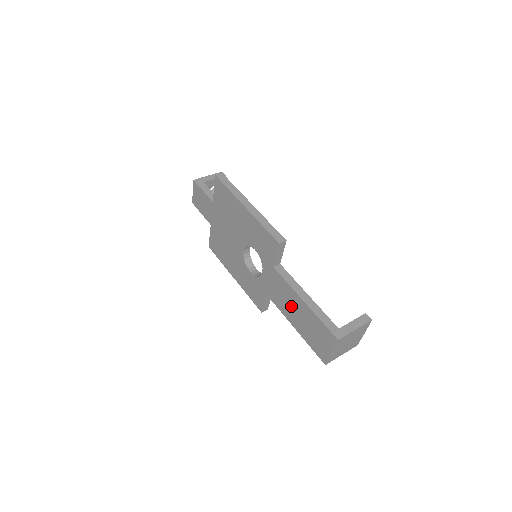
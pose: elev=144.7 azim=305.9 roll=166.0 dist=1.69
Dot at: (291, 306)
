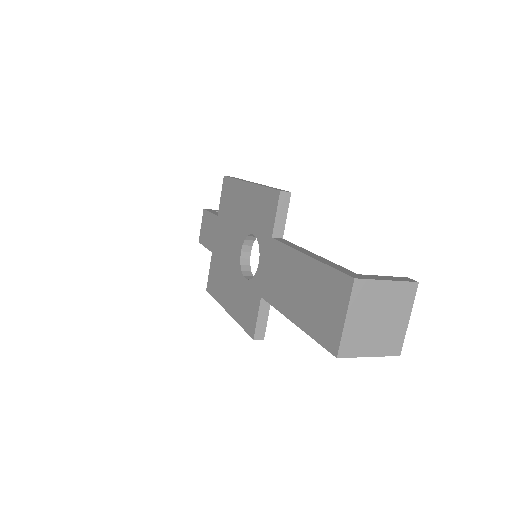
Dot at: (290, 283)
